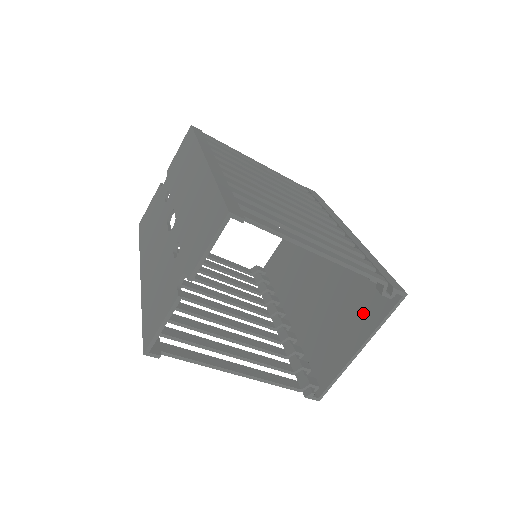
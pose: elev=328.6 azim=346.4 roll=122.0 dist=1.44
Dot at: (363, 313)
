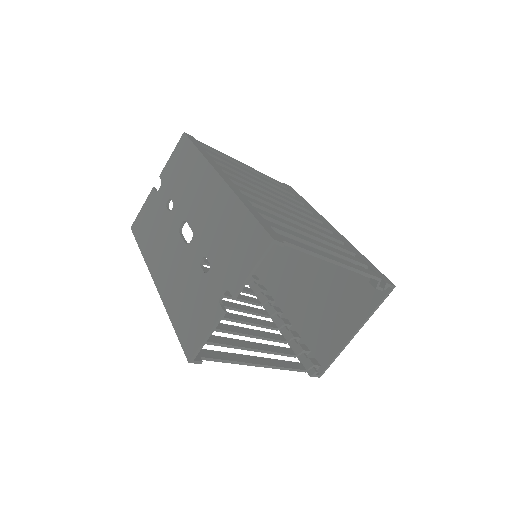
Dot at: (355, 302)
